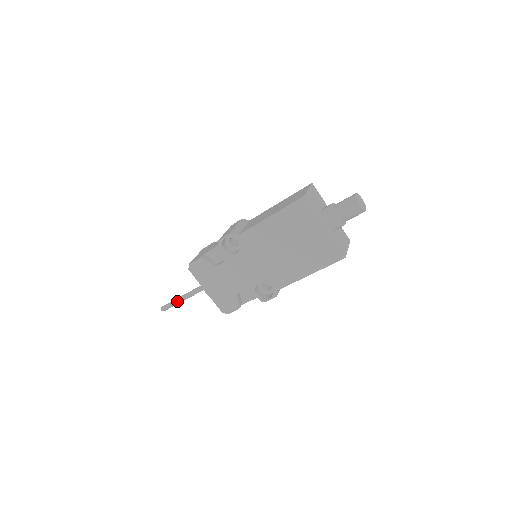
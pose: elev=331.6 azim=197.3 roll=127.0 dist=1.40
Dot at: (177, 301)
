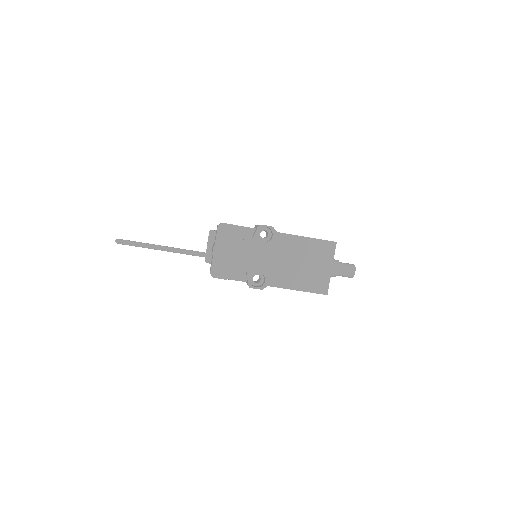
Dot at: (141, 244)
